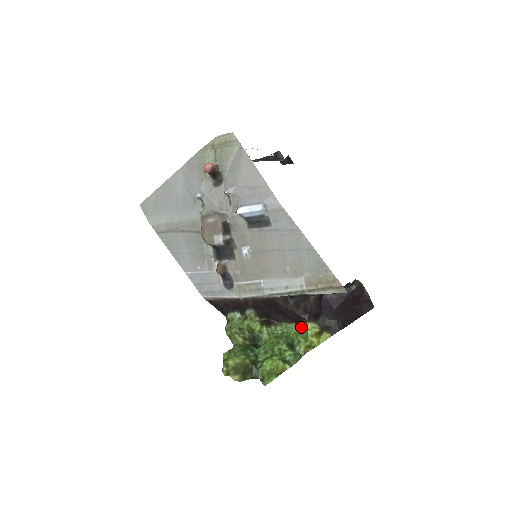
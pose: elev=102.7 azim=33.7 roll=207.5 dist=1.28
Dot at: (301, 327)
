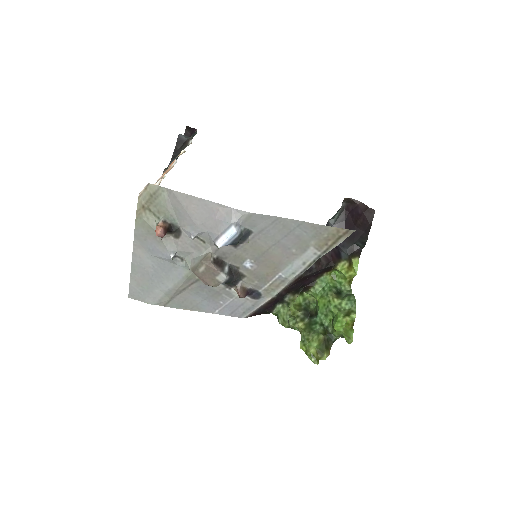
Dot at: (332, 271)
